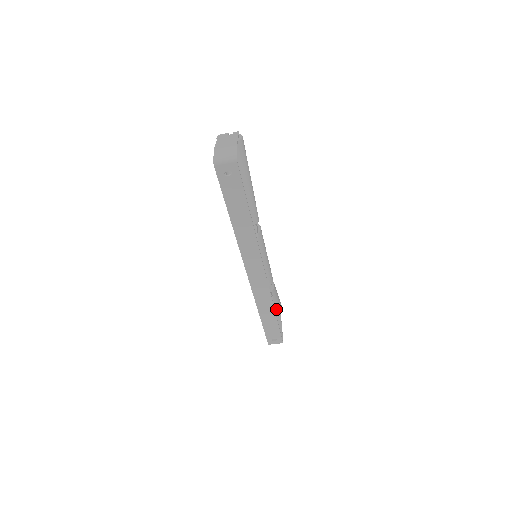
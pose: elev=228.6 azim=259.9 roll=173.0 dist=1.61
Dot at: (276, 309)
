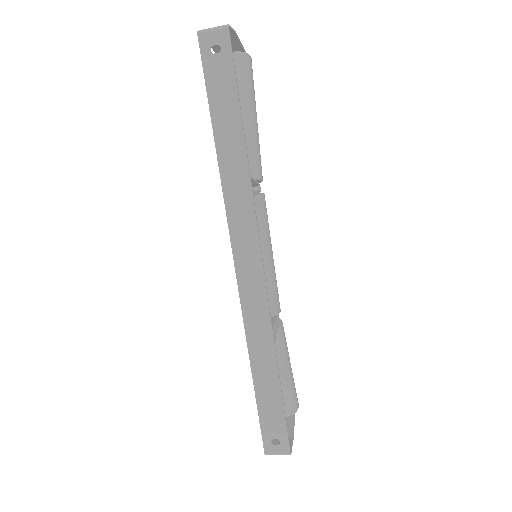
Dot at: (286, 392)
